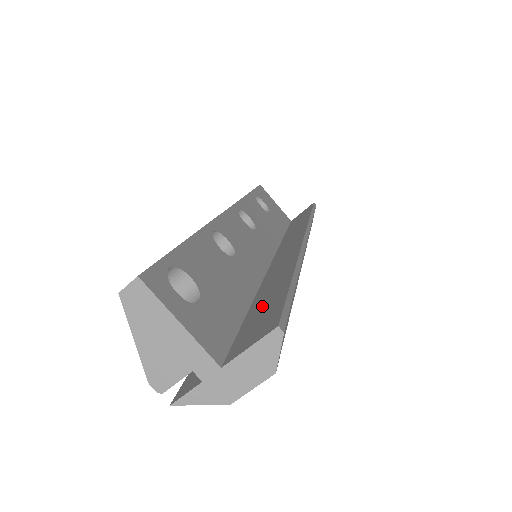
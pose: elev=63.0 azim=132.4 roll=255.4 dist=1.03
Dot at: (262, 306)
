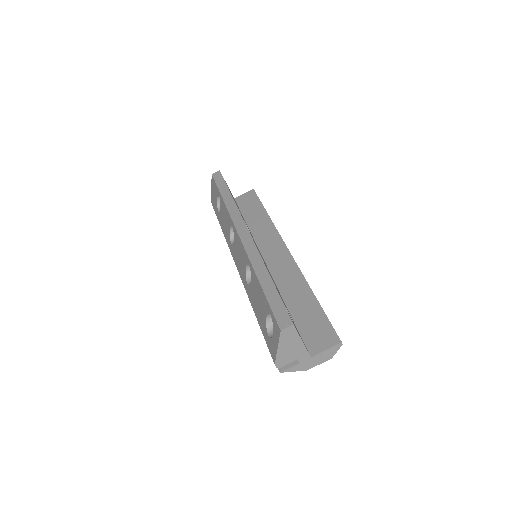
Dot at: (305, 316)
